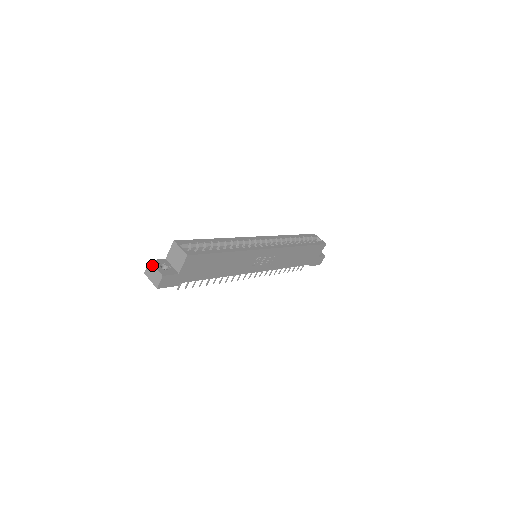
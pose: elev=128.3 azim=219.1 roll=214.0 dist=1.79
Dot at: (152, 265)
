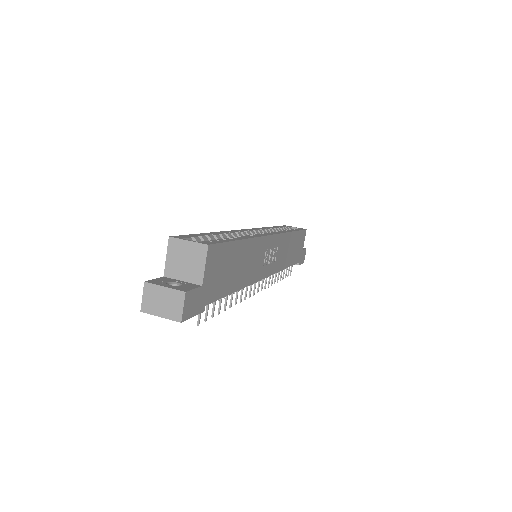
Dot at: (153, 287)
